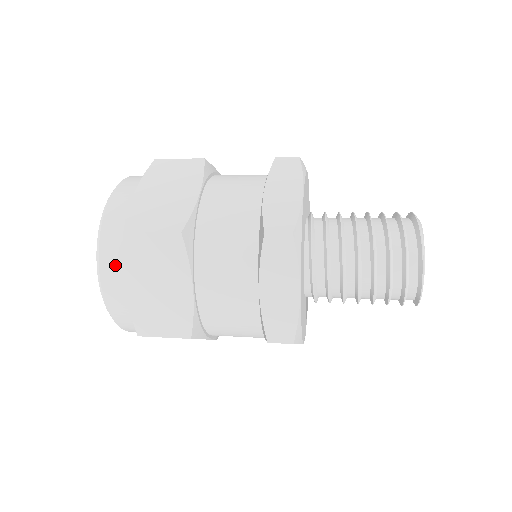
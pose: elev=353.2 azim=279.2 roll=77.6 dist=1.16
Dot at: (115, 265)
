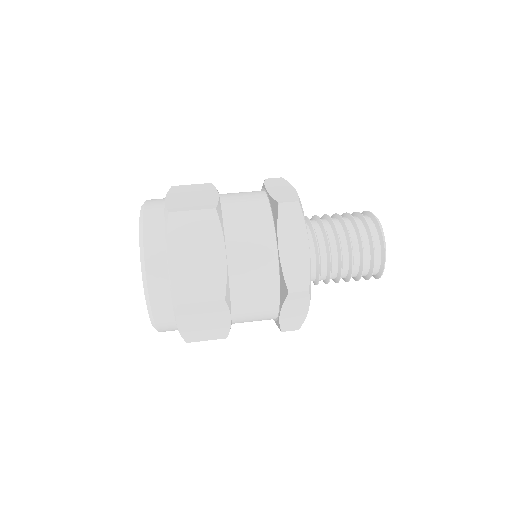
Dot at: (167, 316)
